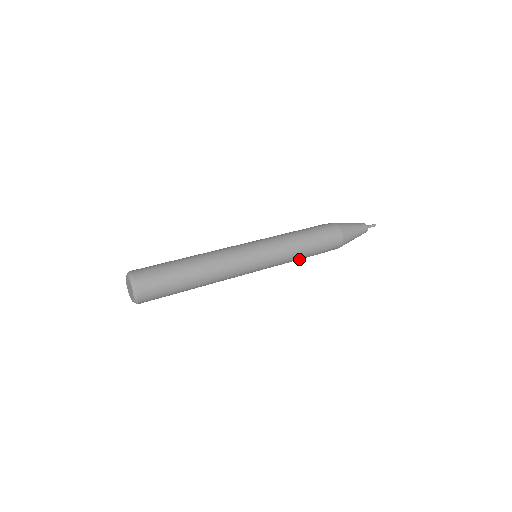
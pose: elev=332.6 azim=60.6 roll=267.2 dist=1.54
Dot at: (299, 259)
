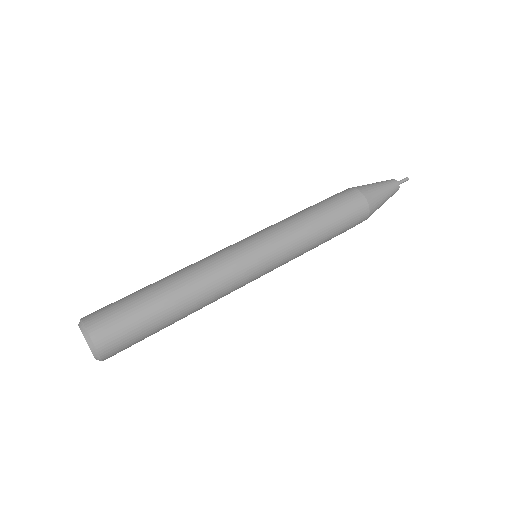
Dot at: occluded
